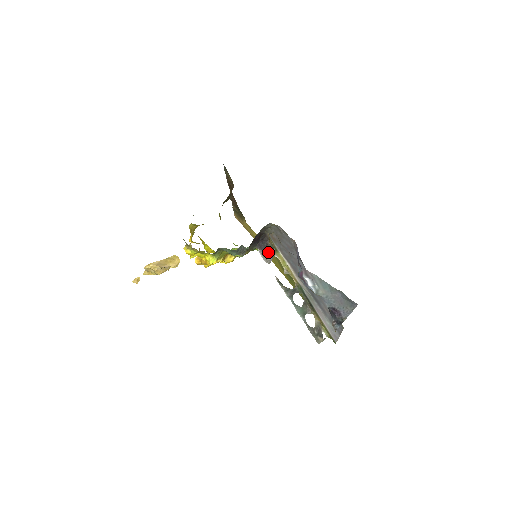
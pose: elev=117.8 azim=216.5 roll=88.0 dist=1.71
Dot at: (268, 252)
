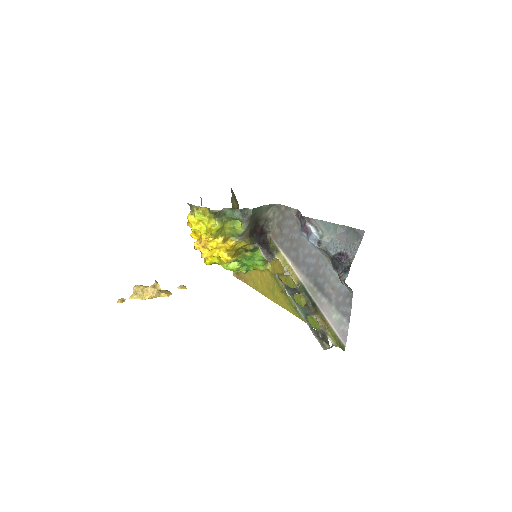
Dot at: (269, 251)
